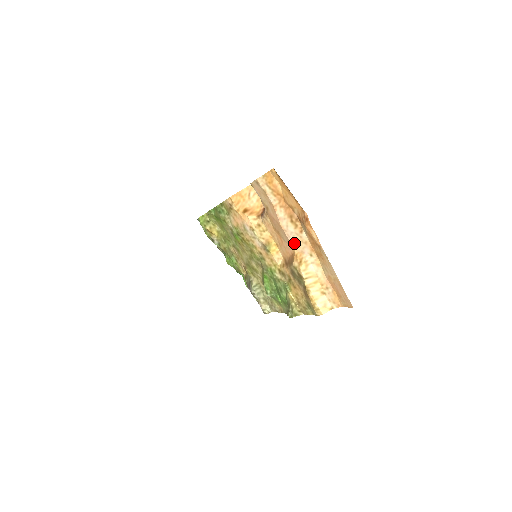
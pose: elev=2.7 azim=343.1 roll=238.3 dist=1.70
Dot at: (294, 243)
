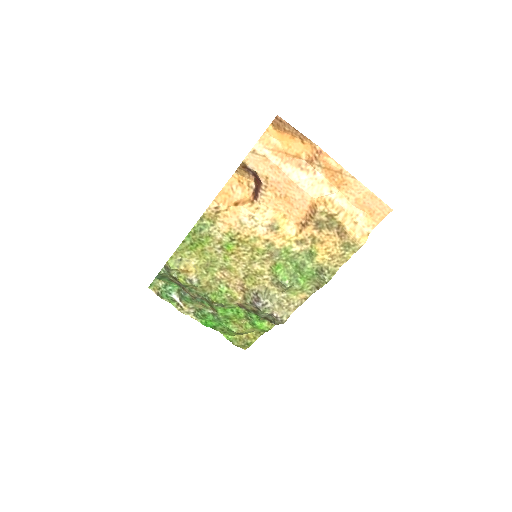
Dot at: (310, 190)
